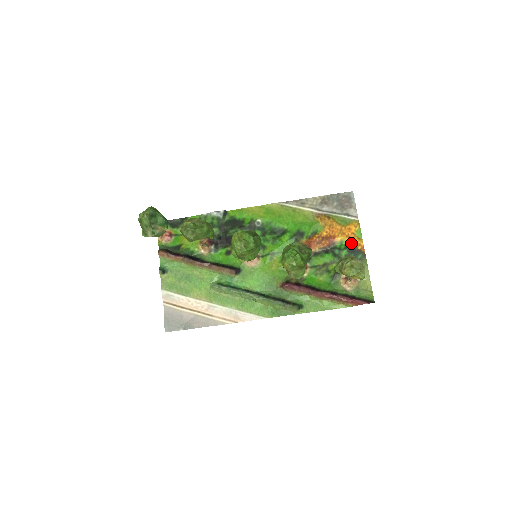
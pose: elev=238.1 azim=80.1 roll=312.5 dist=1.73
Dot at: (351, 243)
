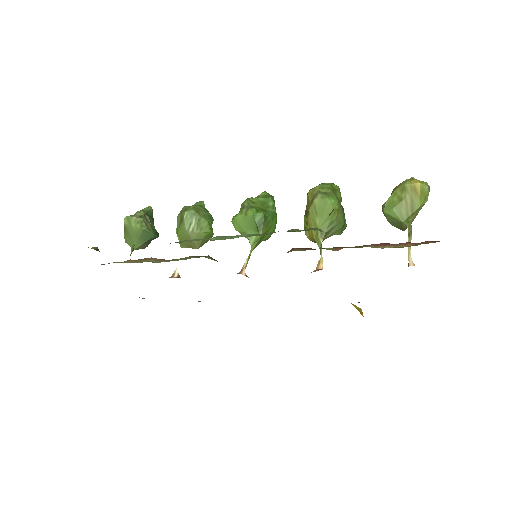
Dot at: occluded
